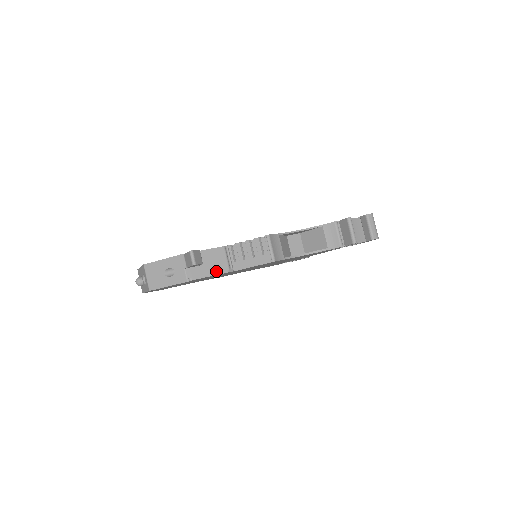
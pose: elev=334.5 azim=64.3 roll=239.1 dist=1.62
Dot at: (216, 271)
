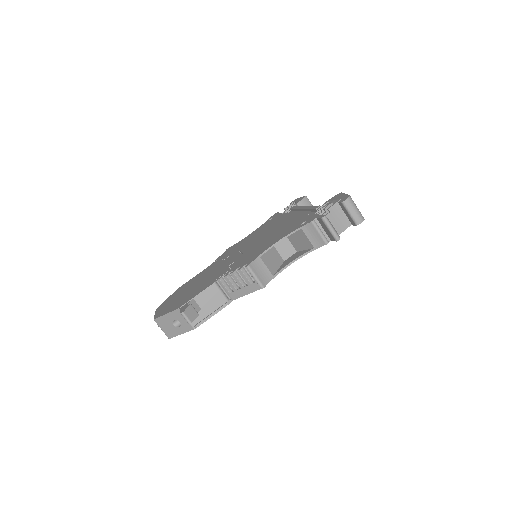
Dot at: (216, 308)
